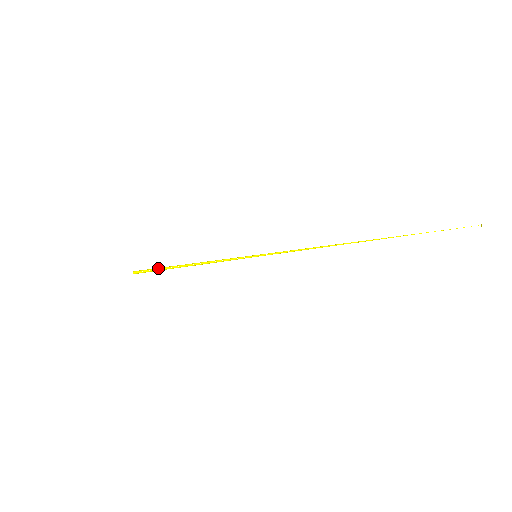
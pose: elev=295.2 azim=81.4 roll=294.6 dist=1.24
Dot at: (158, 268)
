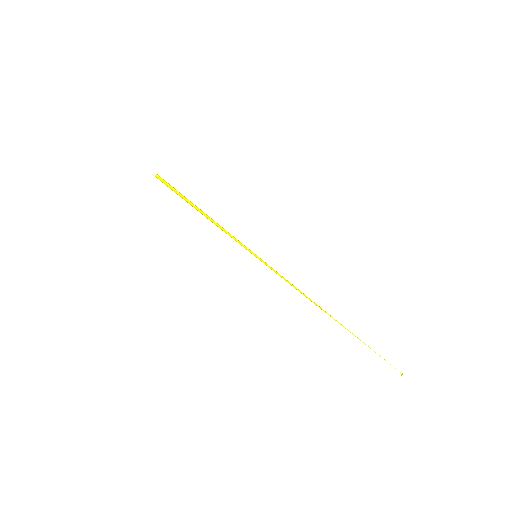
Dot at: occluded
